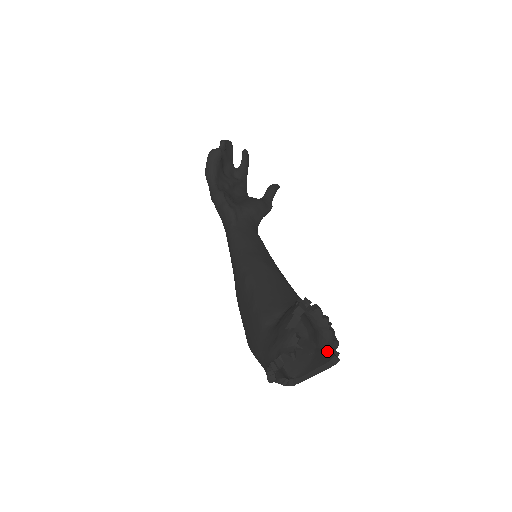
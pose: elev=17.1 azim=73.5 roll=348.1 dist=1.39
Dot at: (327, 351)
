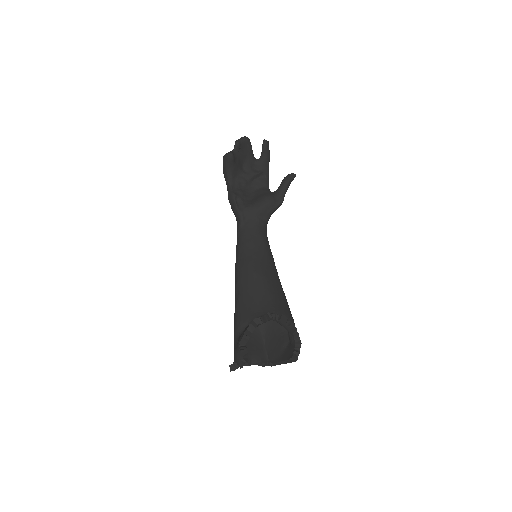
Dot at: (292, 349)
